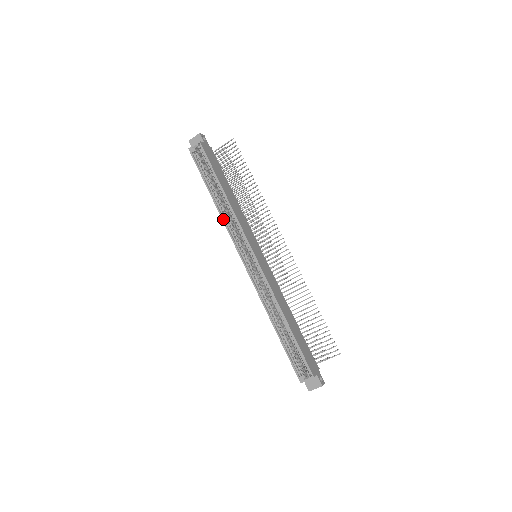
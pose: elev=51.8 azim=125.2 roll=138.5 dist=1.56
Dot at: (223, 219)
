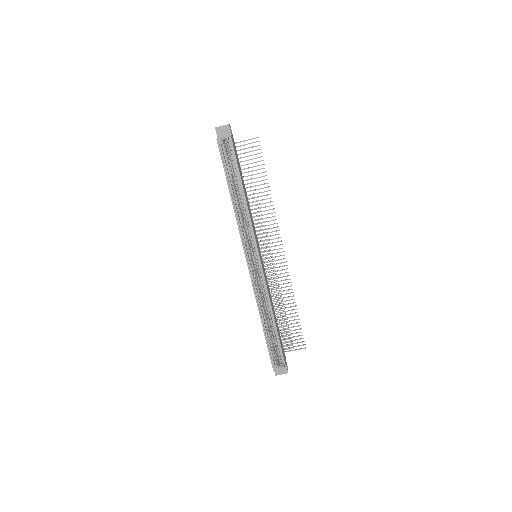
Dot at: (237, 218)
